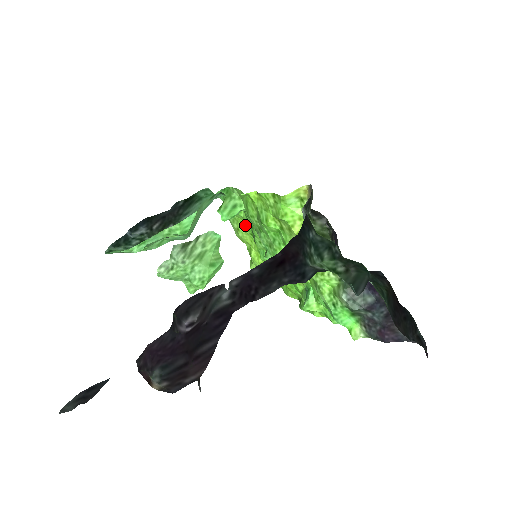
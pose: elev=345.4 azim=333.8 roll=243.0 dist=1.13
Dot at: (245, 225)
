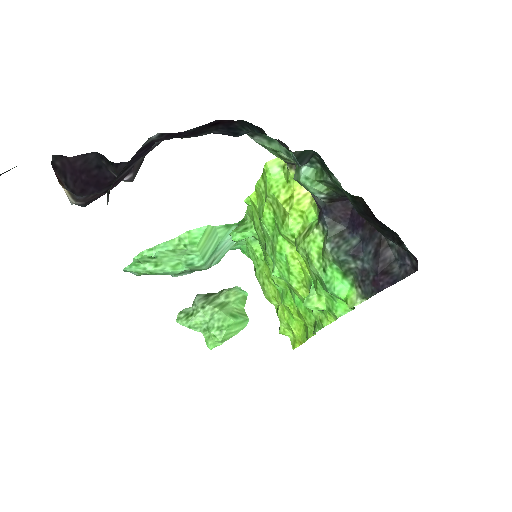
Dot at: (267, 271)
